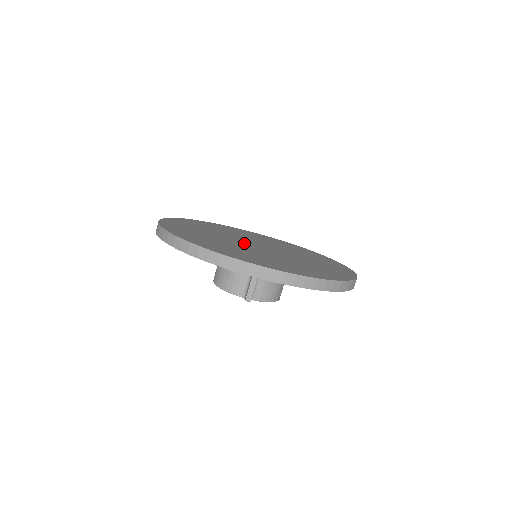
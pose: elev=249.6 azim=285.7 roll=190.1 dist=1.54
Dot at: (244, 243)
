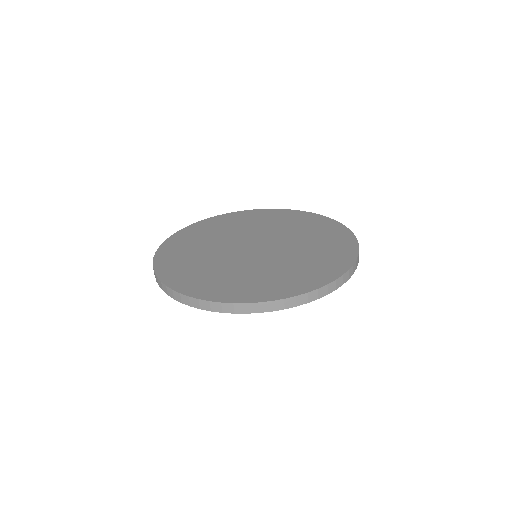
Dot at: (240, 252)
